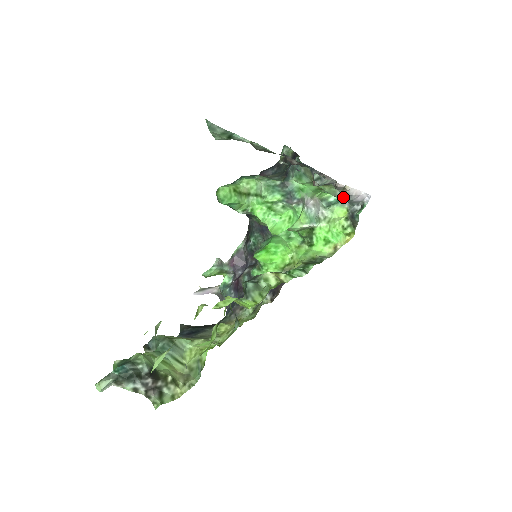
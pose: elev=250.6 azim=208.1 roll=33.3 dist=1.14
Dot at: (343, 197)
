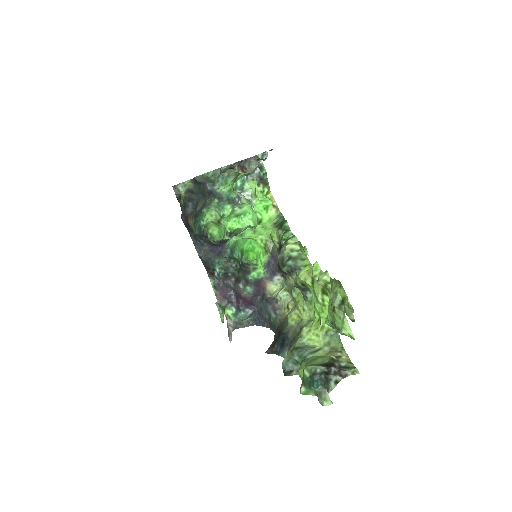
Dot at: (256, 167)
